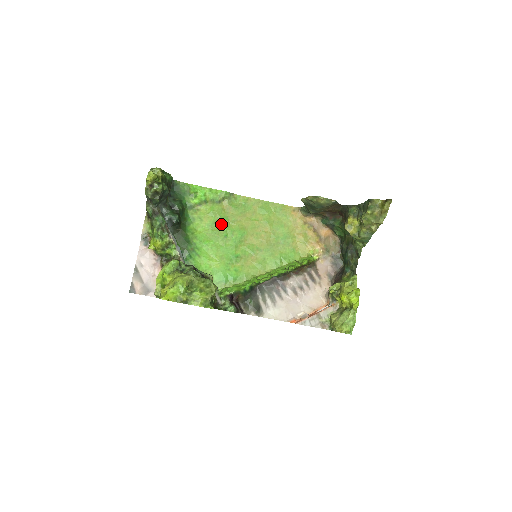
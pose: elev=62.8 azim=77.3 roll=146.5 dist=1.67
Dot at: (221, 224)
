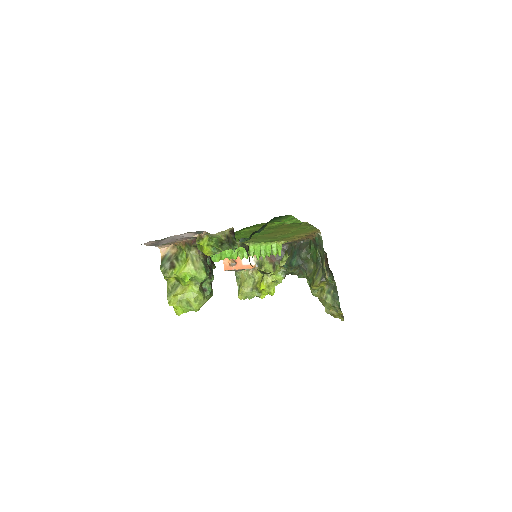
Dot at: occluded
